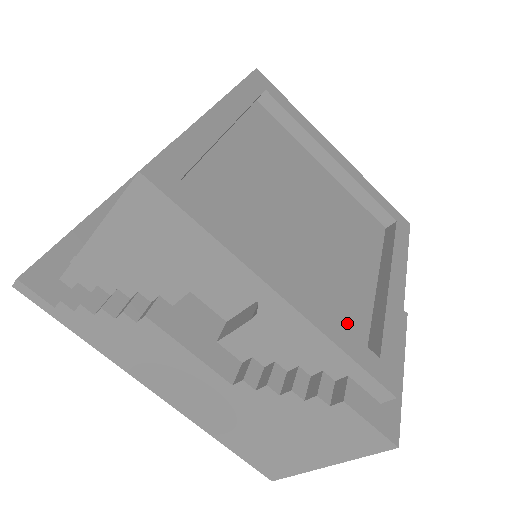
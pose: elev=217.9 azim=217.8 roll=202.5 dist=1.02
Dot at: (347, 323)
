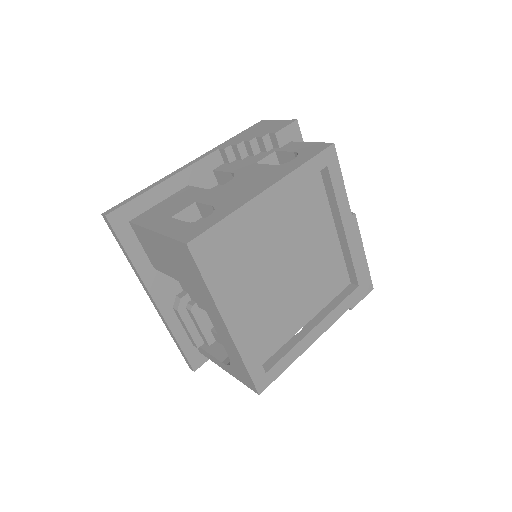
Dot at: (337, 280)
